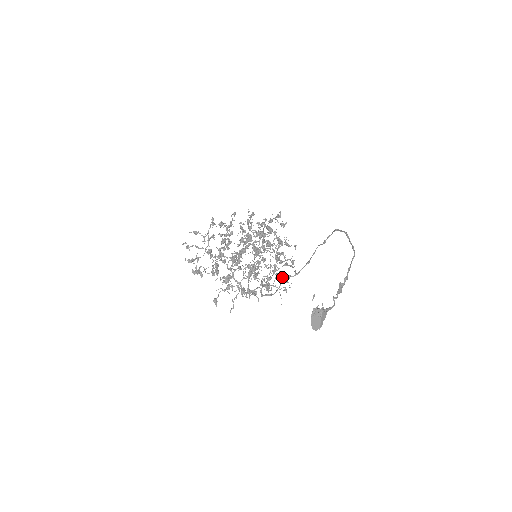
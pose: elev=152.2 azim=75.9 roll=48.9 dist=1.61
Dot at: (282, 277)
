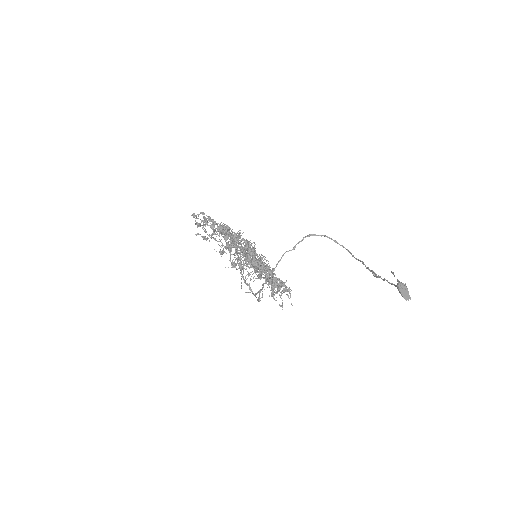
Dot at: occluded
